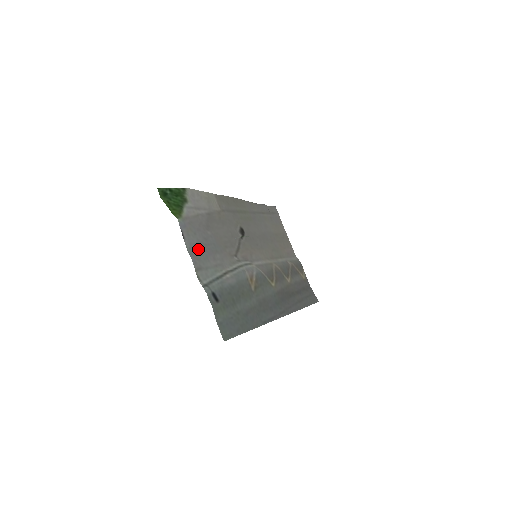
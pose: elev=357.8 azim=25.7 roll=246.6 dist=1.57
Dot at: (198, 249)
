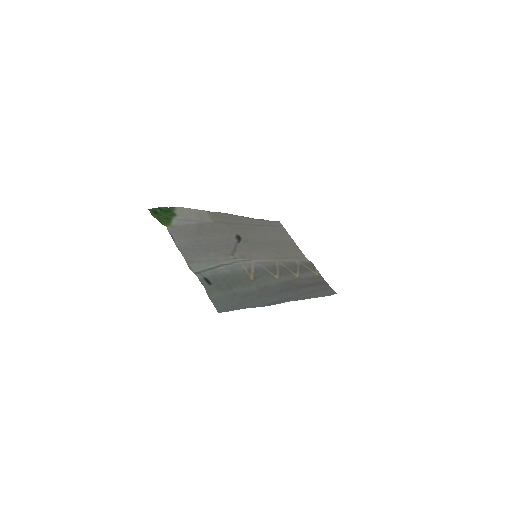
Dot at: (189, 248)
